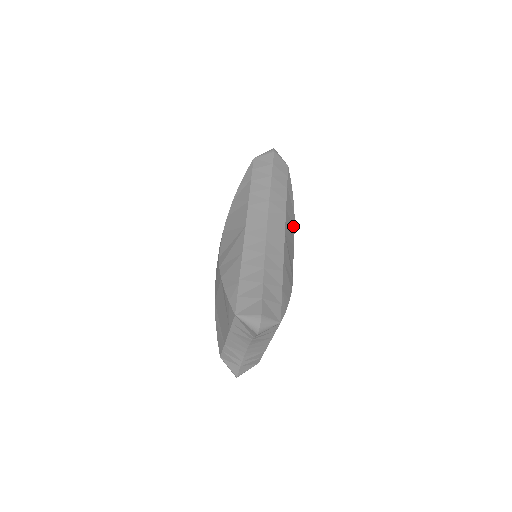
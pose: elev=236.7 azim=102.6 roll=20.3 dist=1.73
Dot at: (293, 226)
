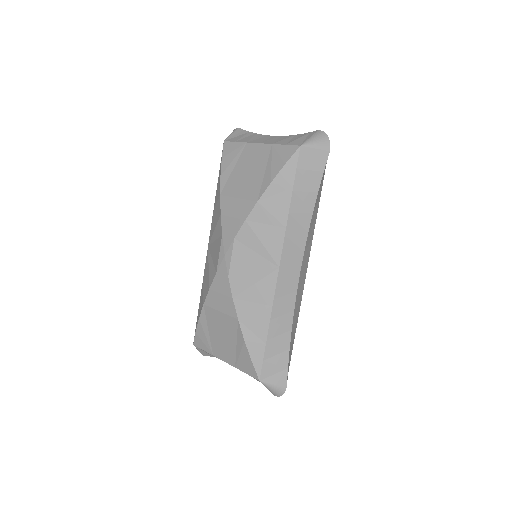
Dot at: occluded
